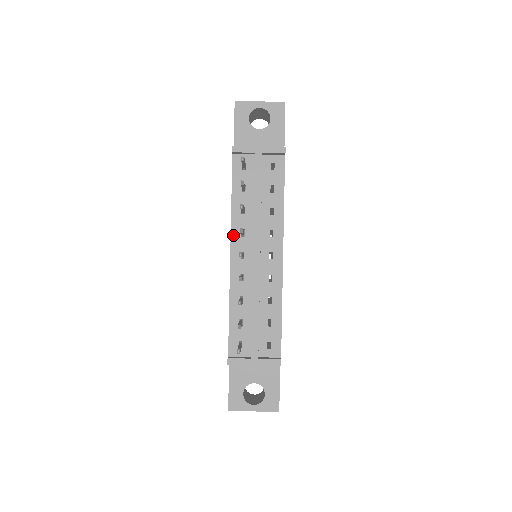
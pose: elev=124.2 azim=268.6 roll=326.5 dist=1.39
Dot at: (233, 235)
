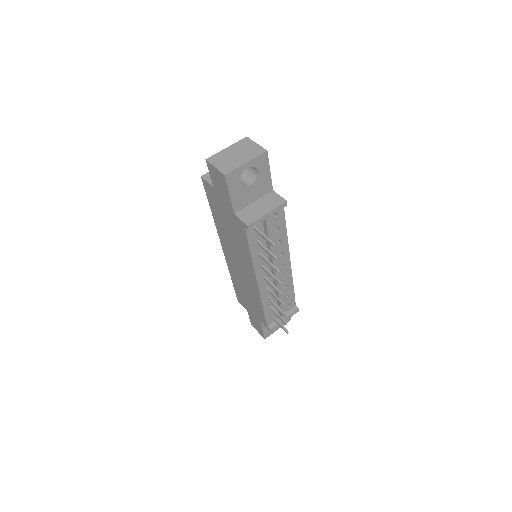
Dot at: (257, 273)
